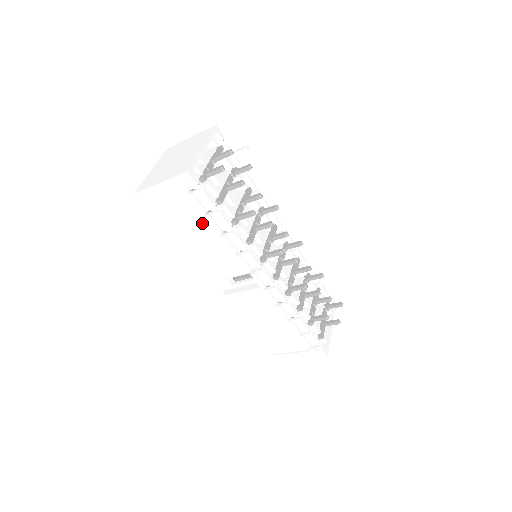
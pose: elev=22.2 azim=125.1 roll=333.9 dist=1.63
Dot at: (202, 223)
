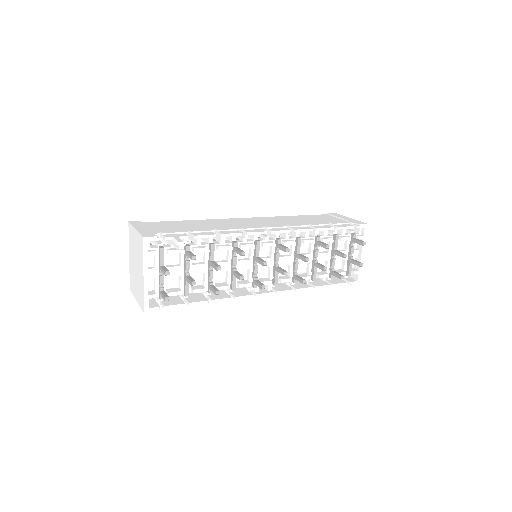
Dot at: occluded
